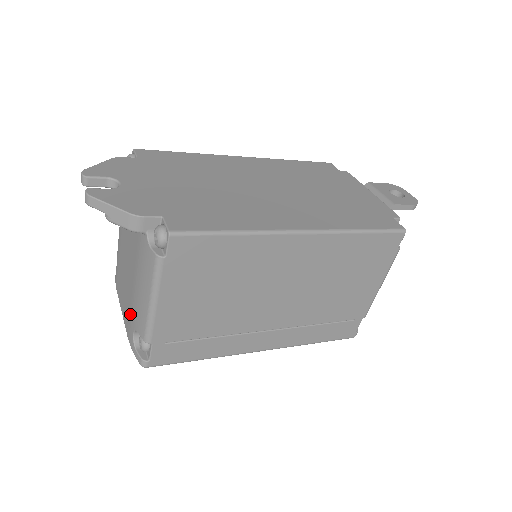
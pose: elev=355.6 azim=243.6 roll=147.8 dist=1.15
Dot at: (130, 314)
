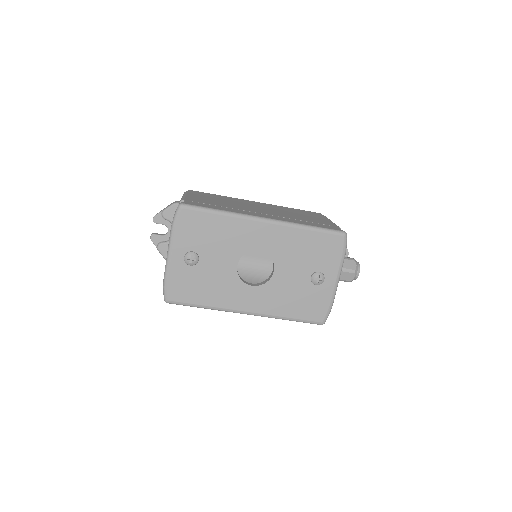
Dot at: occluded
